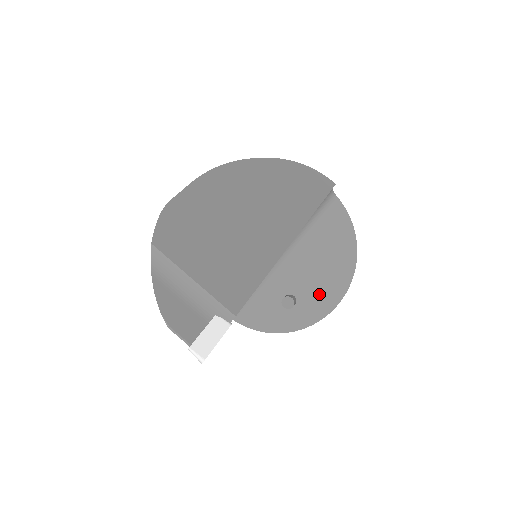
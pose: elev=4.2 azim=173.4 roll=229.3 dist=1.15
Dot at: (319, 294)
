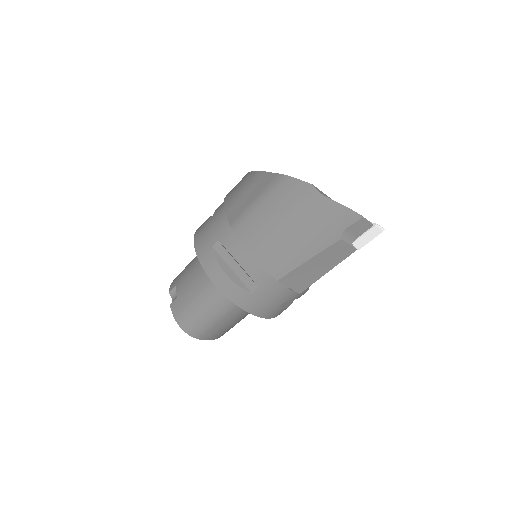
Dot at: occluded
